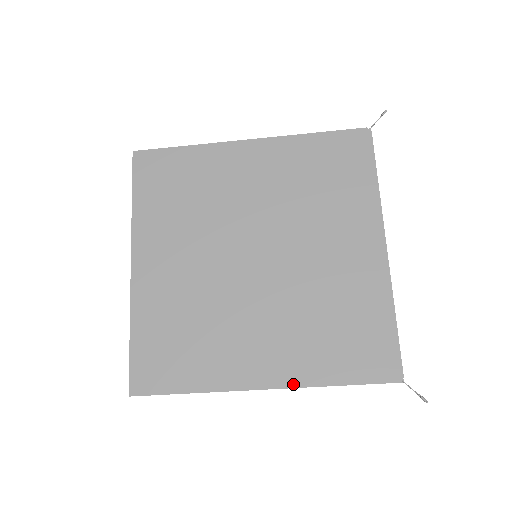
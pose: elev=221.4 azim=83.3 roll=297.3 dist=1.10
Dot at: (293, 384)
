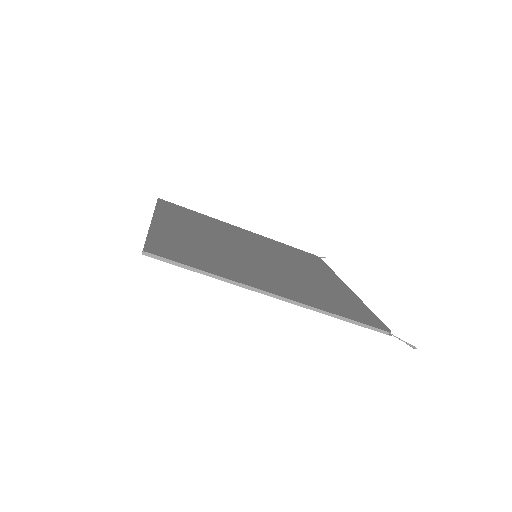
Dot at: (304, 303)
